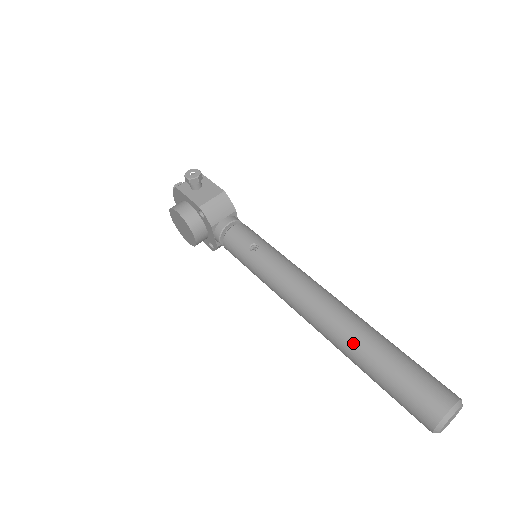
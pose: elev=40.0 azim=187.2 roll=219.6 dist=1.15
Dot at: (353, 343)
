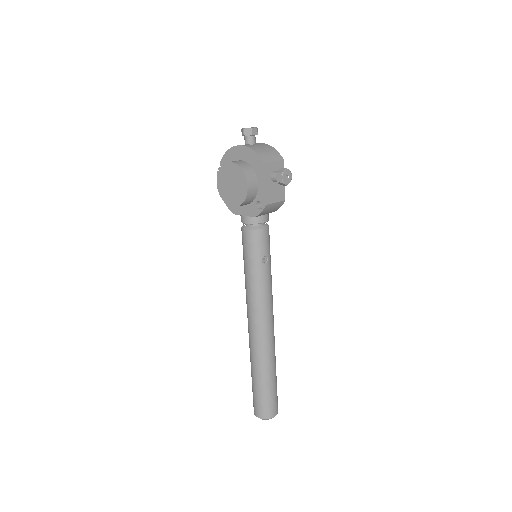
Dot at: (265, 363)
